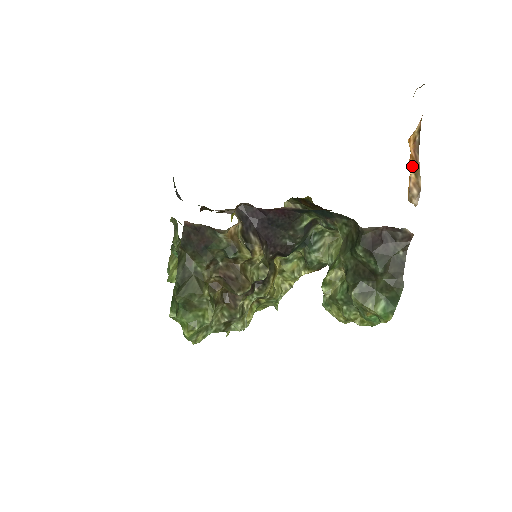
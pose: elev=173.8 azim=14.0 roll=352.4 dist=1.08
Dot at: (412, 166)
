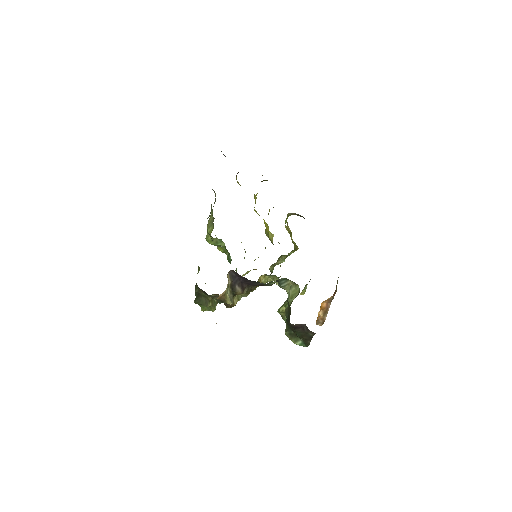
Dot at: (322, 312)
